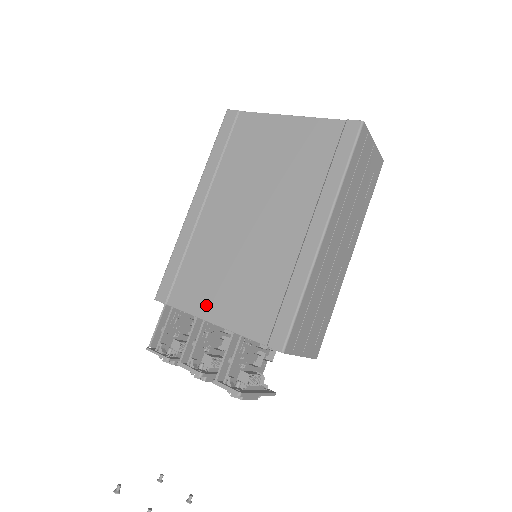
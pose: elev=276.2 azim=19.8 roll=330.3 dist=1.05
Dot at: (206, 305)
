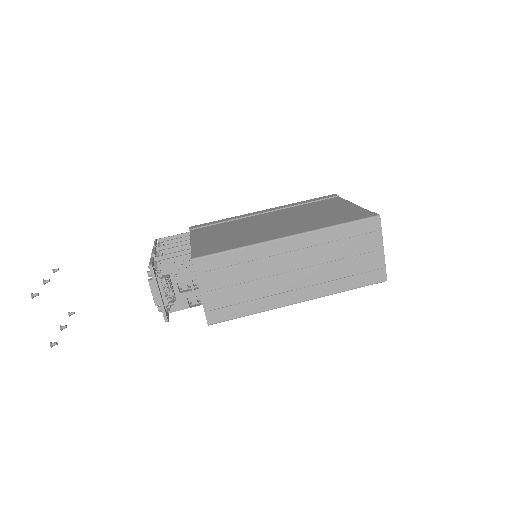
Dot at: (201, 236)
